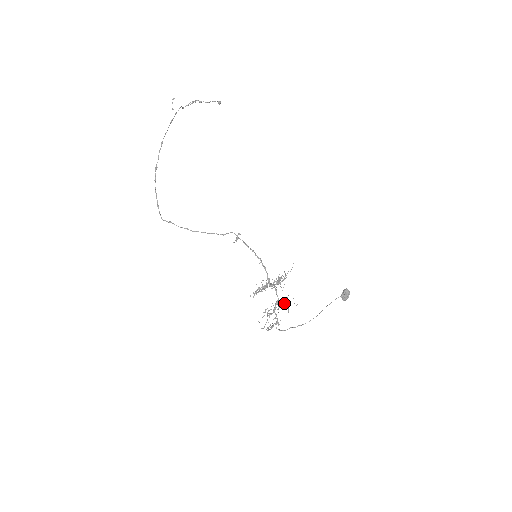
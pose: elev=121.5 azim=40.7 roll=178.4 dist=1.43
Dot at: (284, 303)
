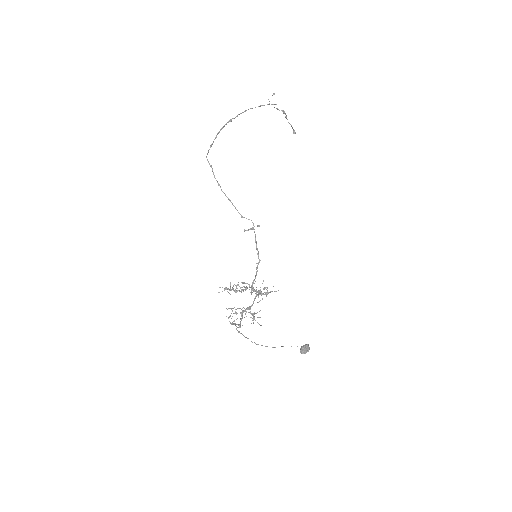
Dot at: (254, 314)
